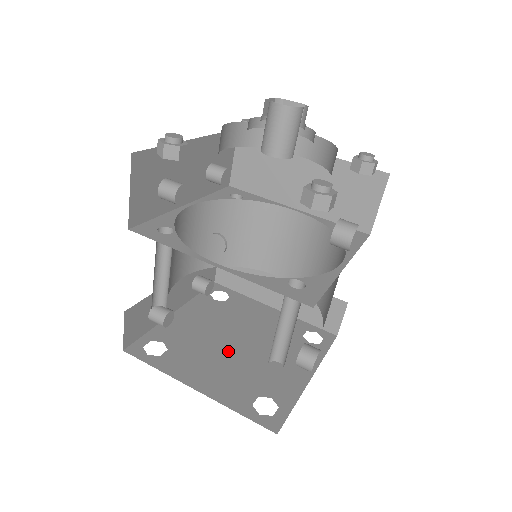
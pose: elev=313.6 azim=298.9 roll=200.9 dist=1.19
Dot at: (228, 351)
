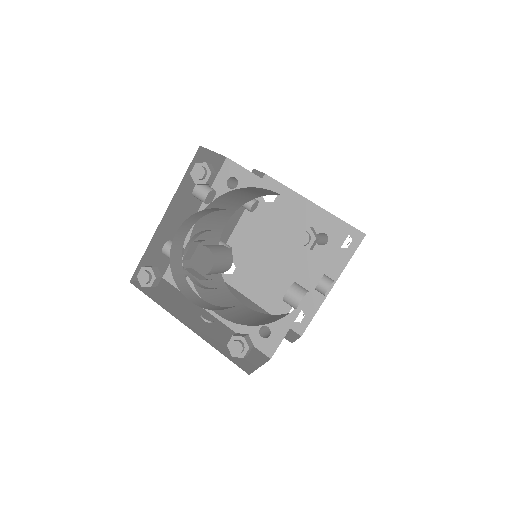
Dot at: (275, 265)
